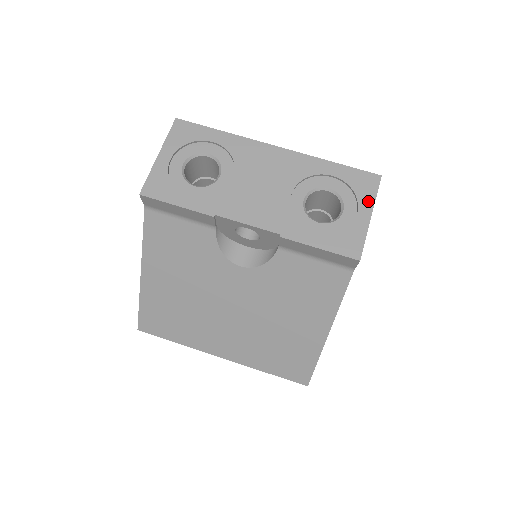
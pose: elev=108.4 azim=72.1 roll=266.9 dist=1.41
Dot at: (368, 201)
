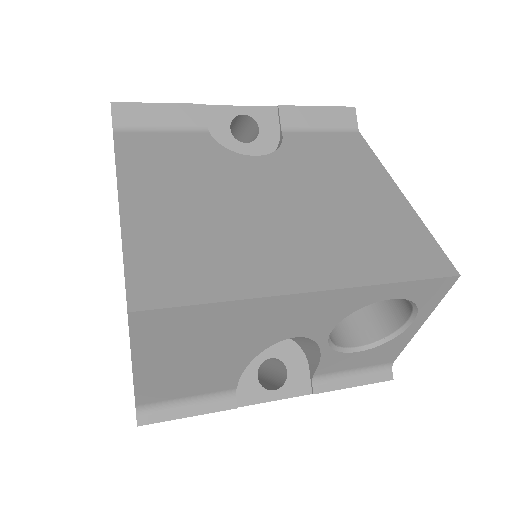
Dot at: occluded
